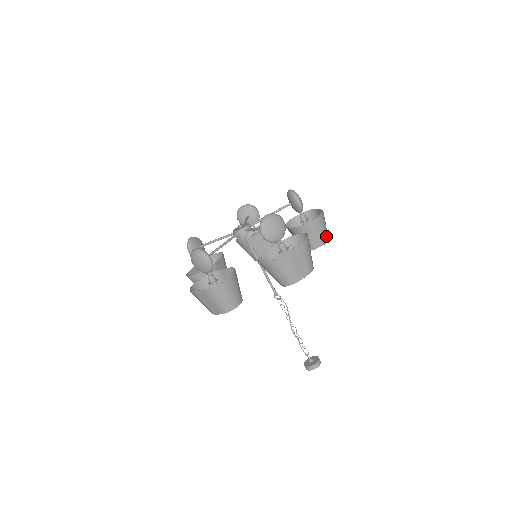
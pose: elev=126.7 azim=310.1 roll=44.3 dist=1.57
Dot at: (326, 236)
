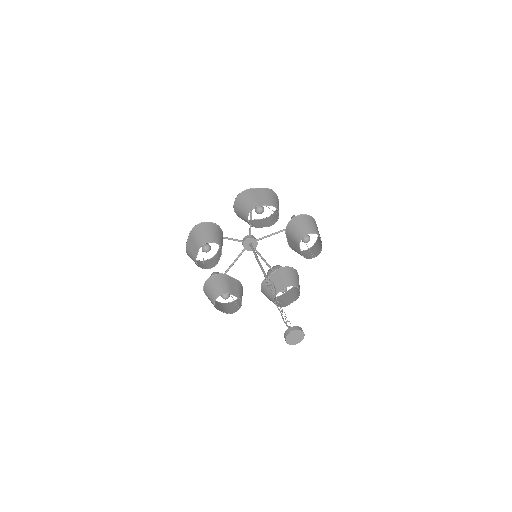
Dot at: (315, 230)
